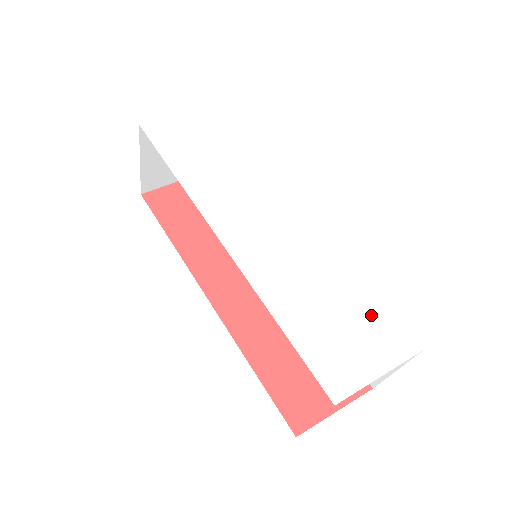
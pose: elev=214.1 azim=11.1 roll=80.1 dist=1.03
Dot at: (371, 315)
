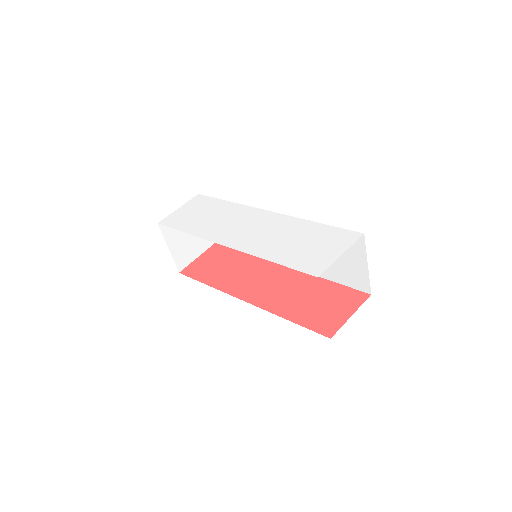
Dot at: (325, 235)
